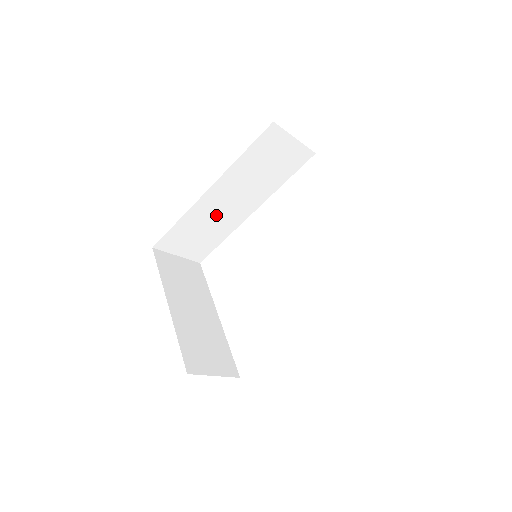
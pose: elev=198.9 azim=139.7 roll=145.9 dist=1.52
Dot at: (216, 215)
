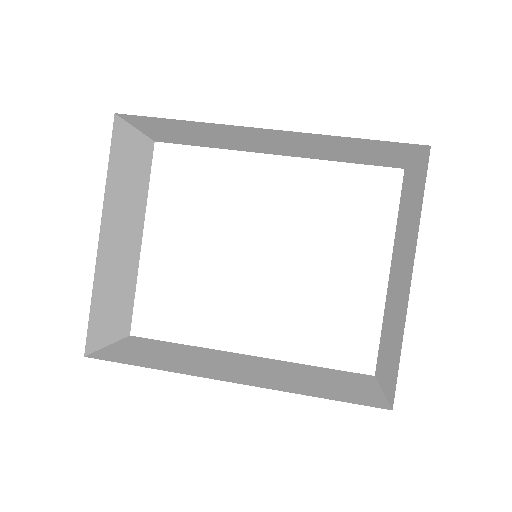
Dot at: (237, 138)
